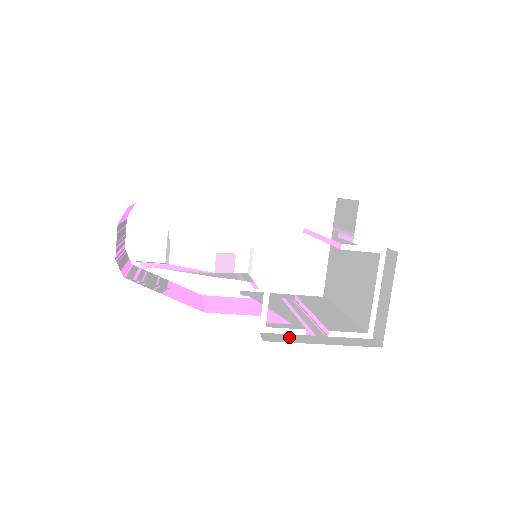
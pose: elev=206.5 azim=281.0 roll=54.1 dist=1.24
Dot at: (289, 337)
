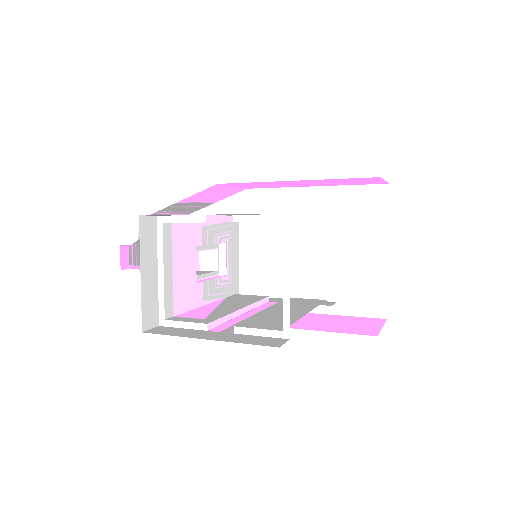
Dot at: (181, 331)
